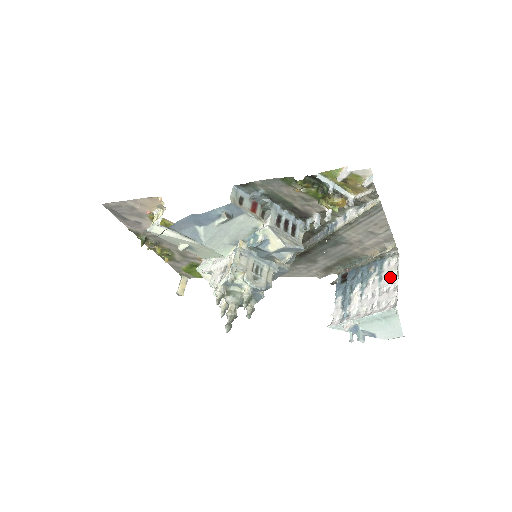
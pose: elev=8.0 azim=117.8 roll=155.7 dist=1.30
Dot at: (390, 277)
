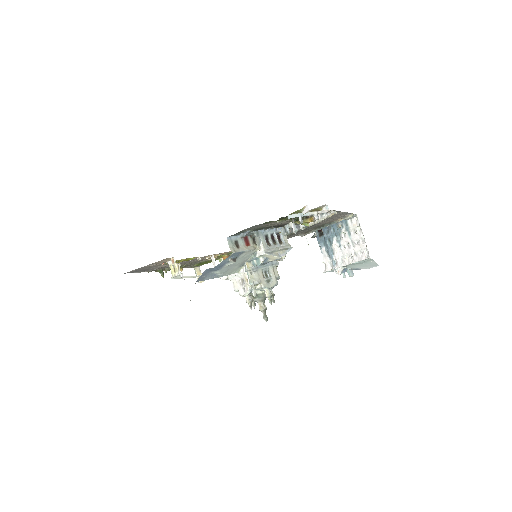
Dot at: (356, 233)
